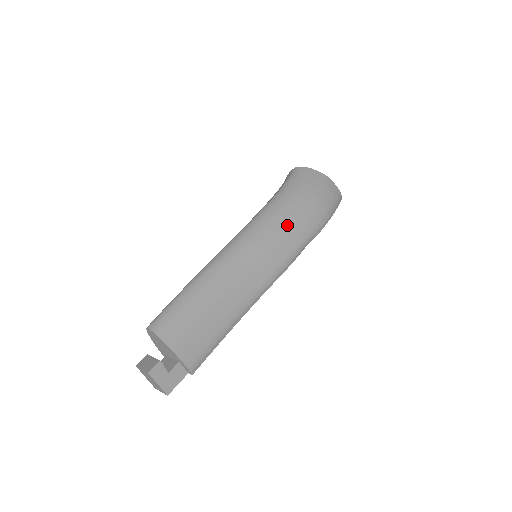
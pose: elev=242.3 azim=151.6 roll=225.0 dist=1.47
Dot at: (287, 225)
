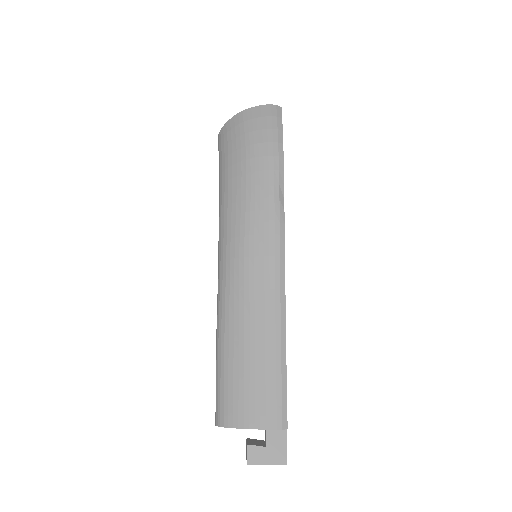
Dot at: (244, 205)
